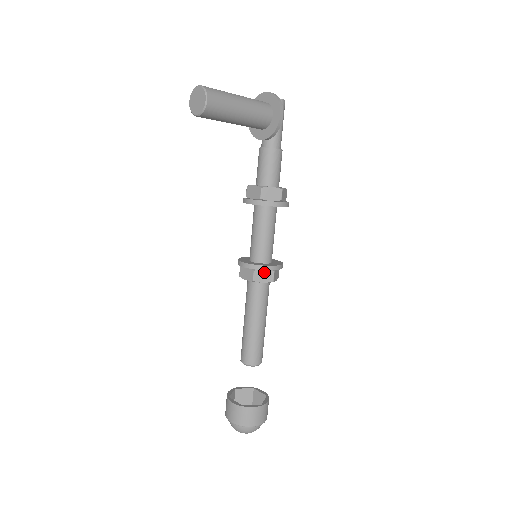
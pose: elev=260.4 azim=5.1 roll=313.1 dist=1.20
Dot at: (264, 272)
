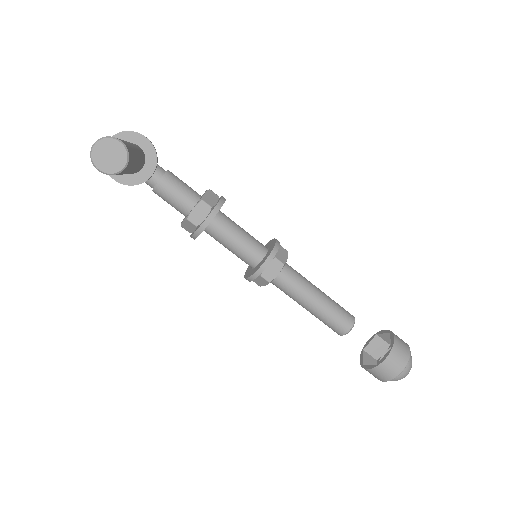
Dot at: (278, 252)
